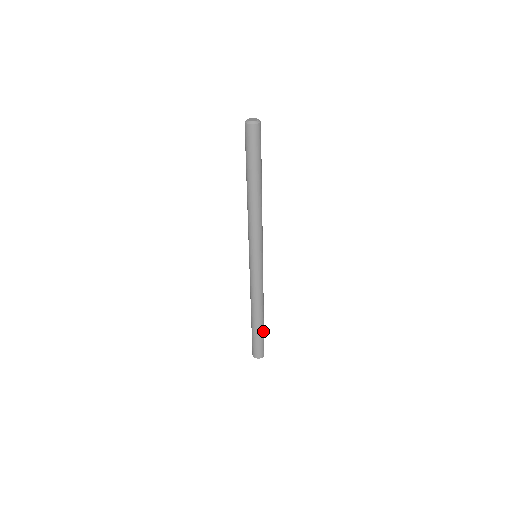
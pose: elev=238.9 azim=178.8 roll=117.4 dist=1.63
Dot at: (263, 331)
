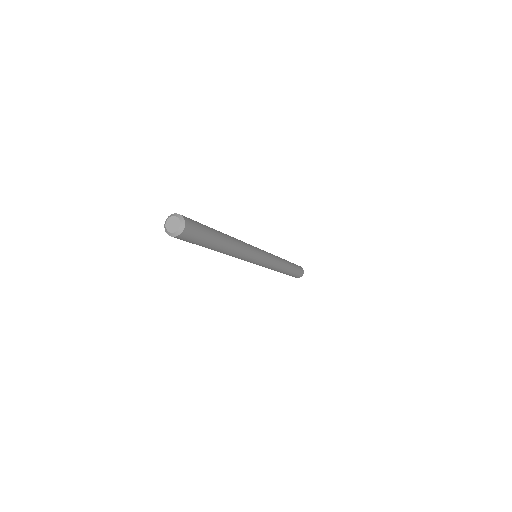
Dot at: (294, 267)
